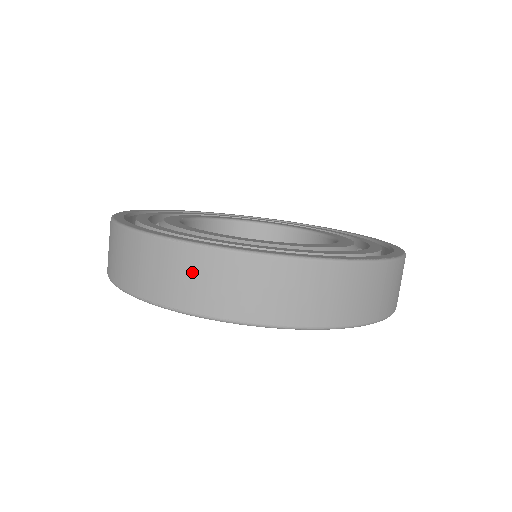
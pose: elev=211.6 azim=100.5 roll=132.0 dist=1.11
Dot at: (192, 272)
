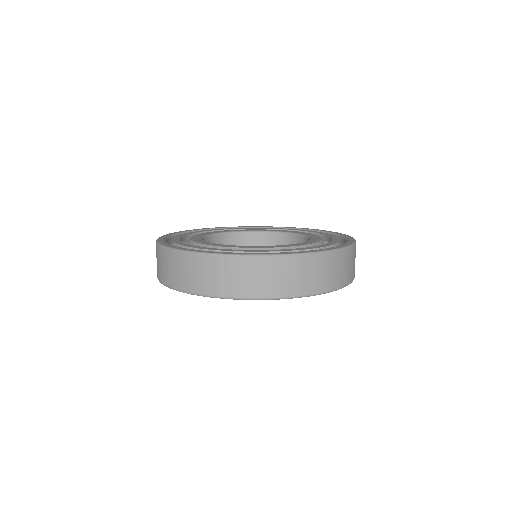
Dot at: (229, 272)
